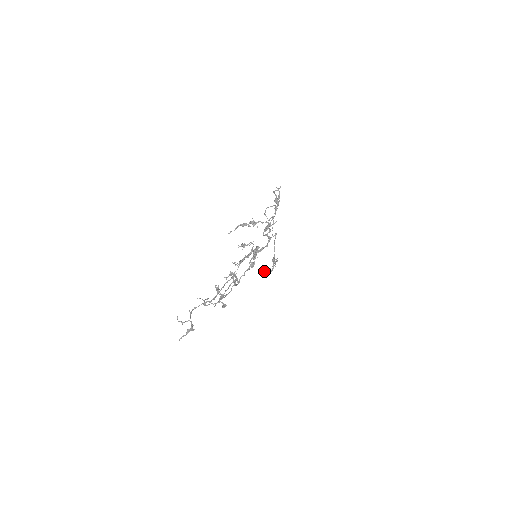
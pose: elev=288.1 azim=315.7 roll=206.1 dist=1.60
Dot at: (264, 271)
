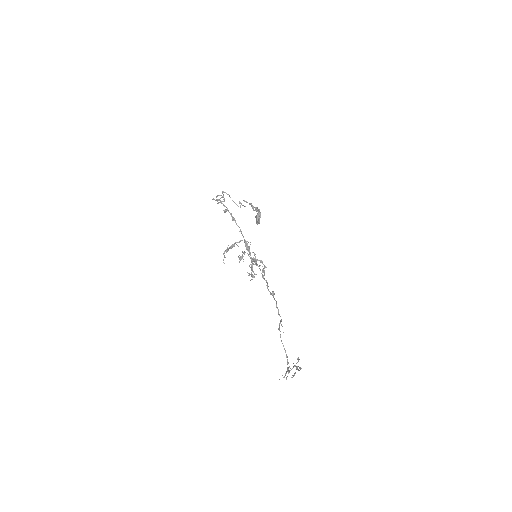
Dot at: (256, 222)
